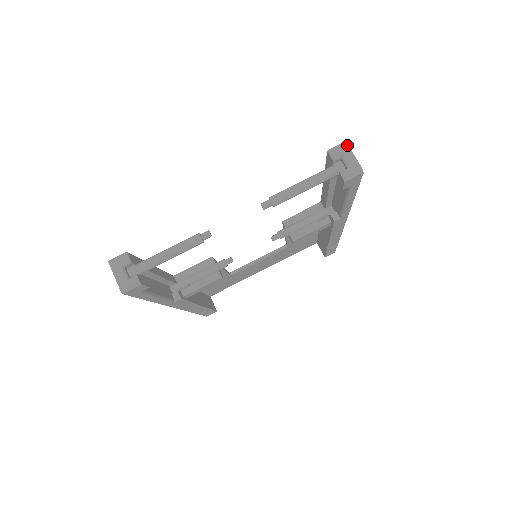
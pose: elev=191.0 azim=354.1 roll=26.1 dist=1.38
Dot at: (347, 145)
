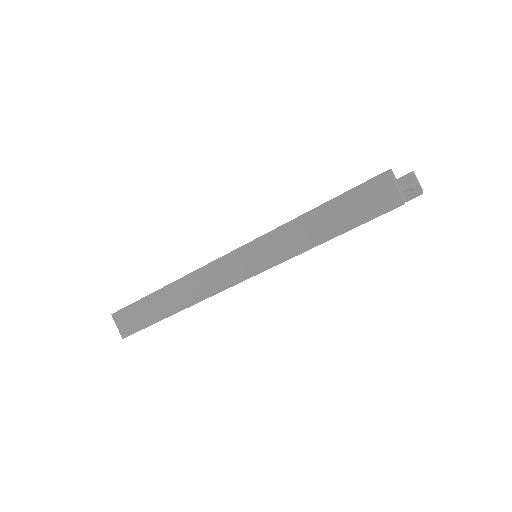
Dot at: occluded
